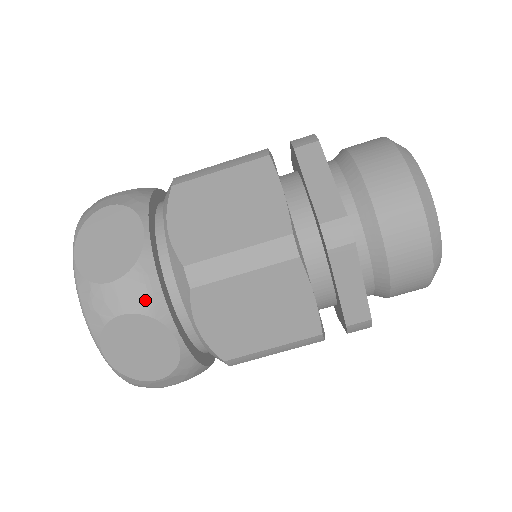
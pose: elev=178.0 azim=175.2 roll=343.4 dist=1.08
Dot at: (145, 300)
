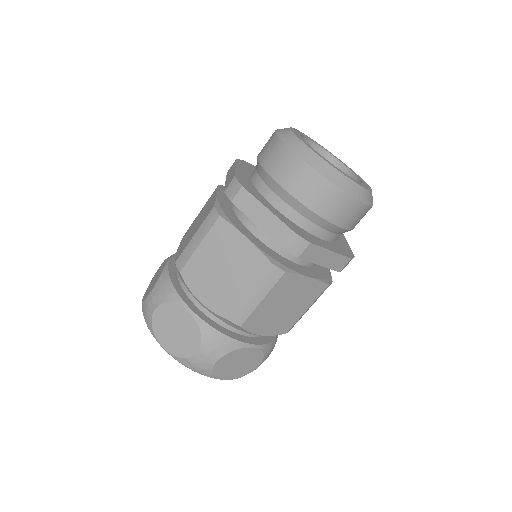
Dot at: (222, 347)
